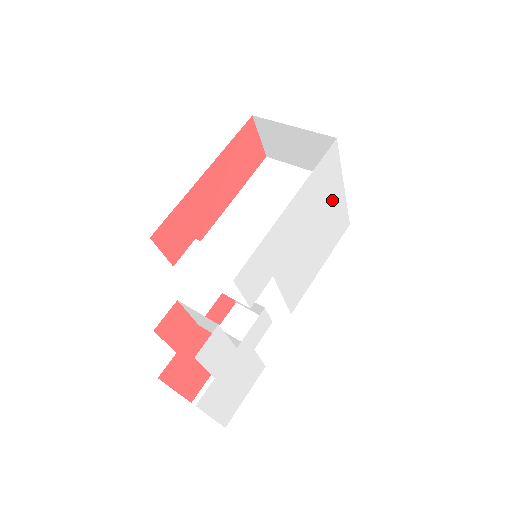
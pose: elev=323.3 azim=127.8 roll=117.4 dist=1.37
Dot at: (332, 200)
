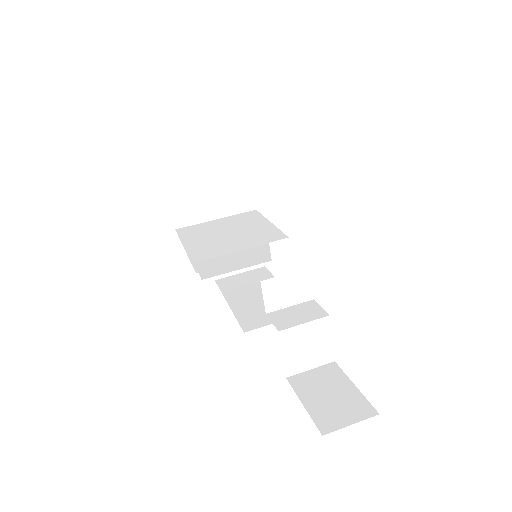
Dot at: occluded
